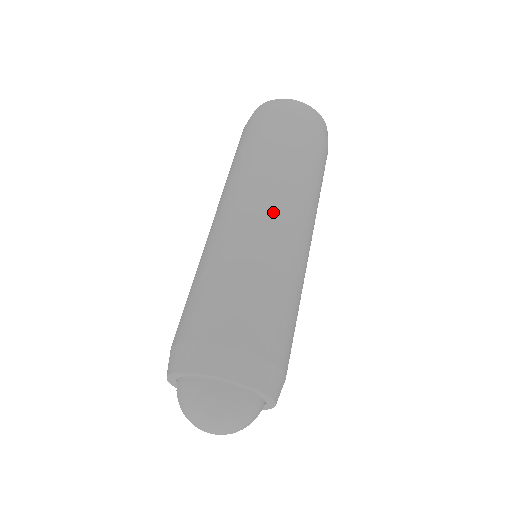
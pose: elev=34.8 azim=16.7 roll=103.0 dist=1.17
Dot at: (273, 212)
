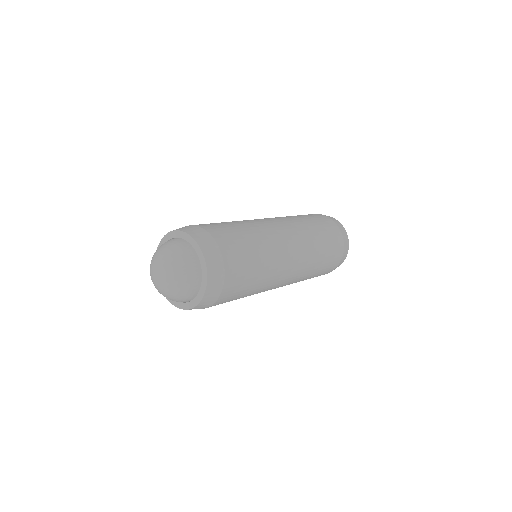
Dot at: (286, 232)
